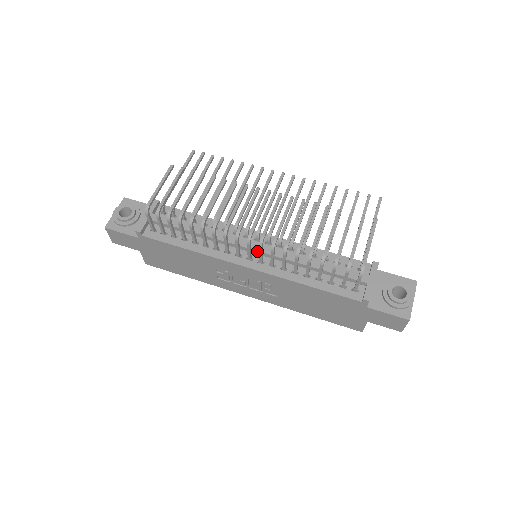
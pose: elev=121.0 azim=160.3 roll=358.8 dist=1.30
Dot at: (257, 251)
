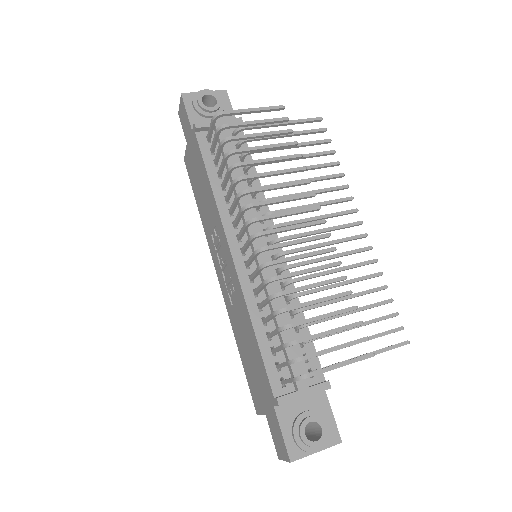
Dot at: occluded
